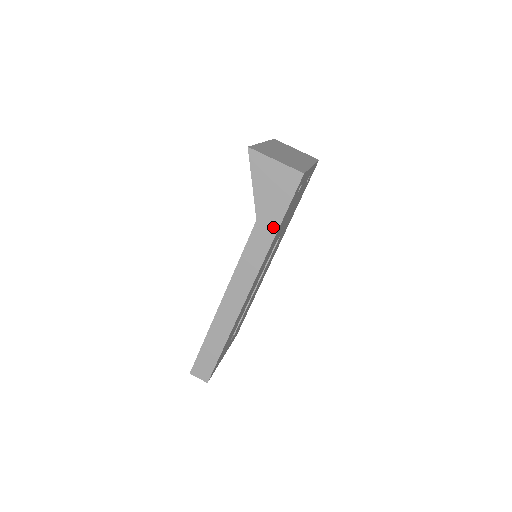
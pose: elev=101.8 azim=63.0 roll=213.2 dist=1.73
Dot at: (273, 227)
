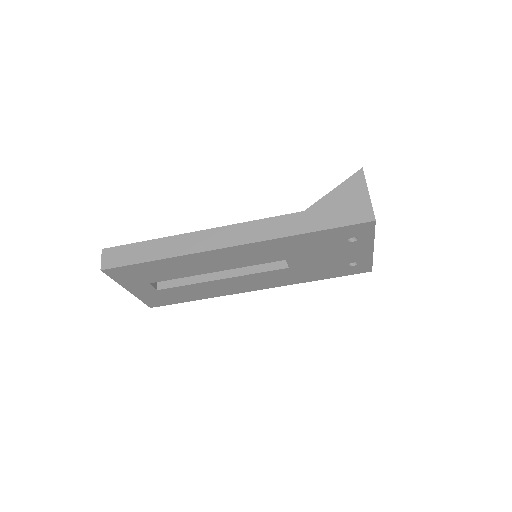
Dot at: (308, 227)
